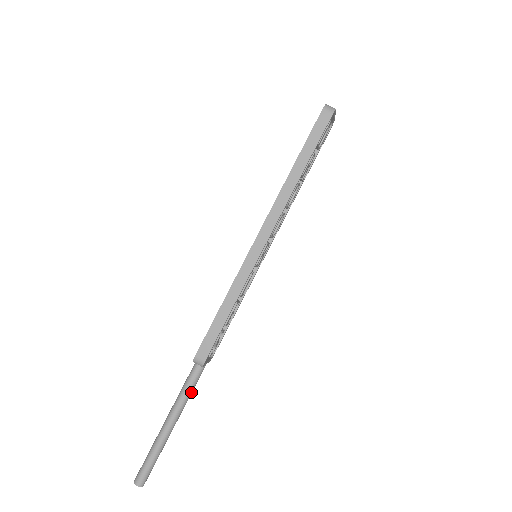
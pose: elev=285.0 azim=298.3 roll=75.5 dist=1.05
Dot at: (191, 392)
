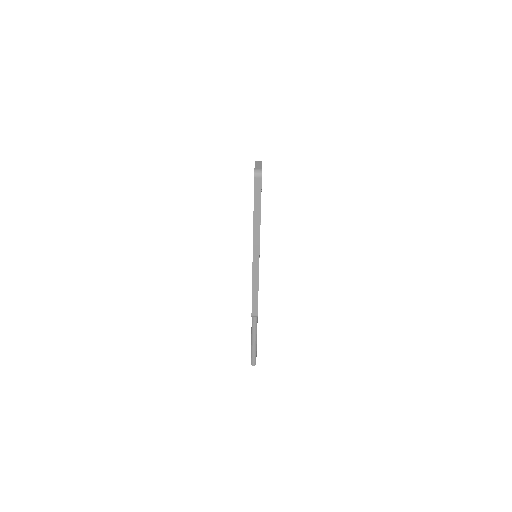
Dot at: occluded
